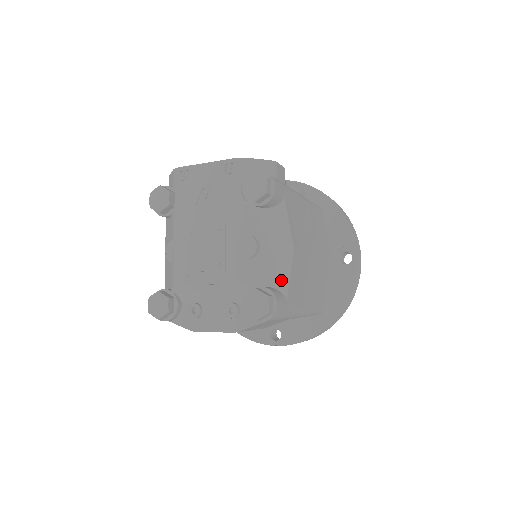
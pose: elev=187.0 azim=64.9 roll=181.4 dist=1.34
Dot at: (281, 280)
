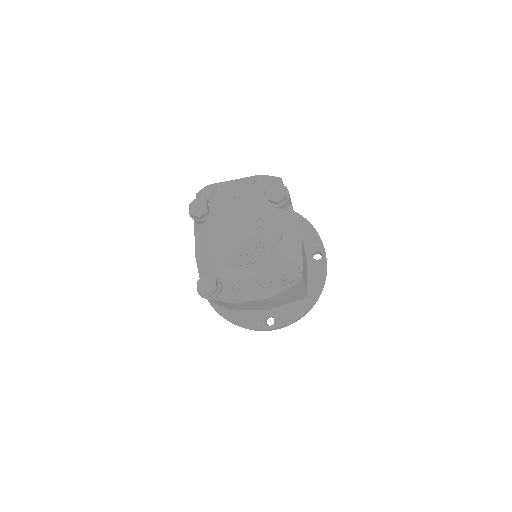
Dot at: (297, 258)
